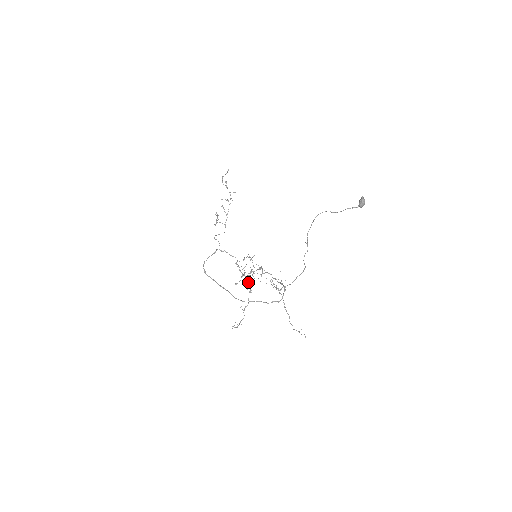
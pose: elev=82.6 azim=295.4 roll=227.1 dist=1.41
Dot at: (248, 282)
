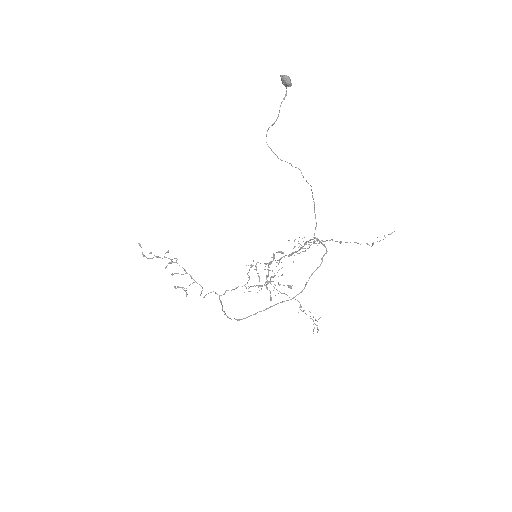
Dot at: occluded
